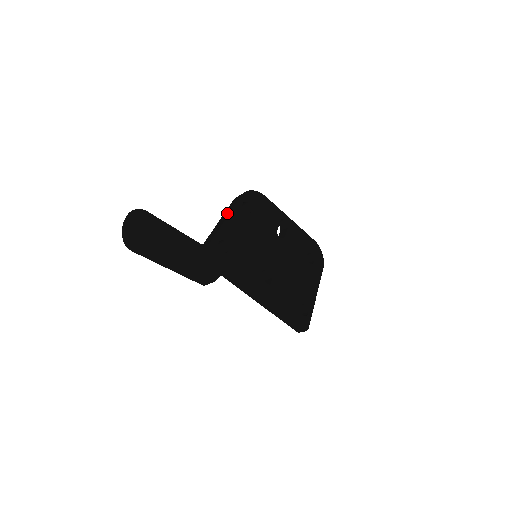
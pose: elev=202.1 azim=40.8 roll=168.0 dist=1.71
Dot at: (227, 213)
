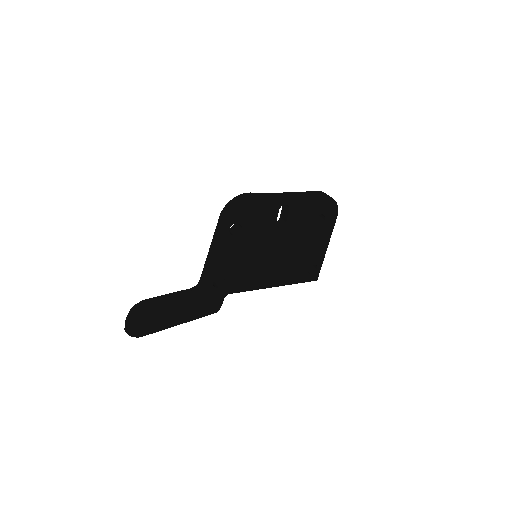
Dot at: (215, 246)
